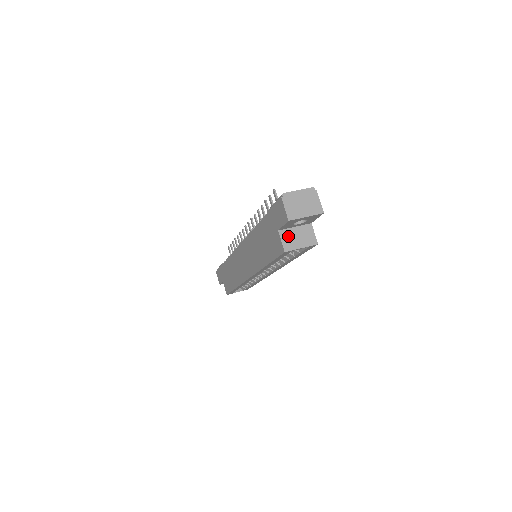
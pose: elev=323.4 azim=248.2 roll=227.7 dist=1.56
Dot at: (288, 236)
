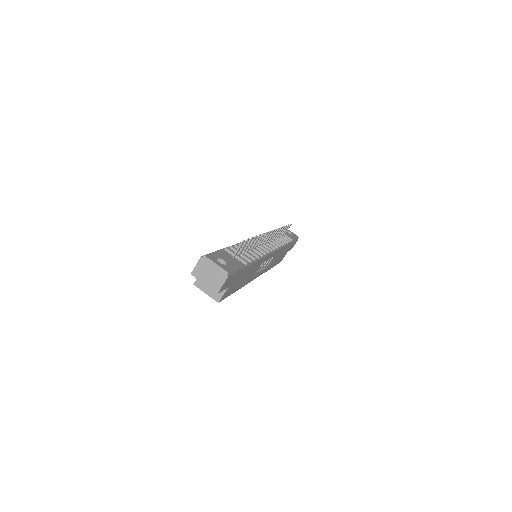
Dot at: occluded
